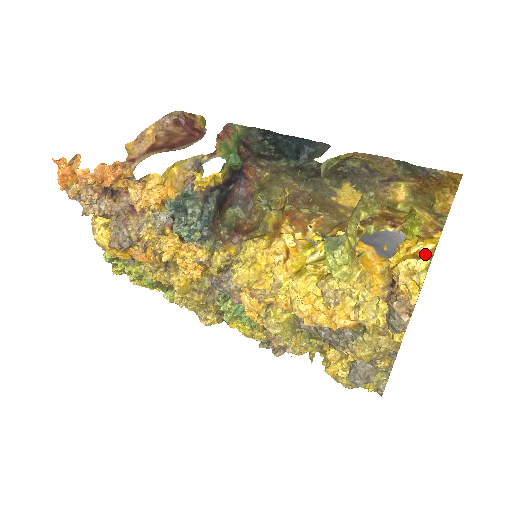
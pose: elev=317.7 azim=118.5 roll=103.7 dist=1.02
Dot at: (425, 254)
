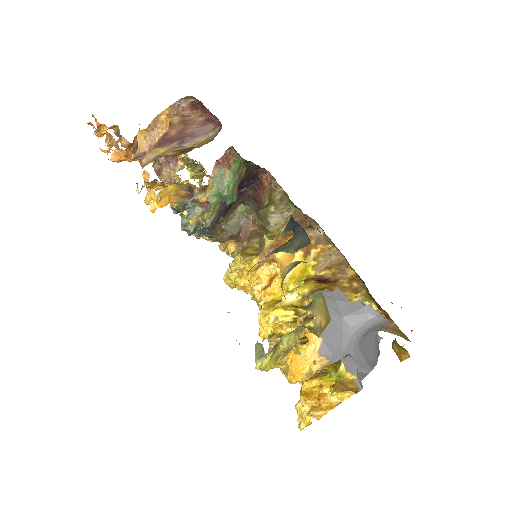
Dot at: (324, 405)
